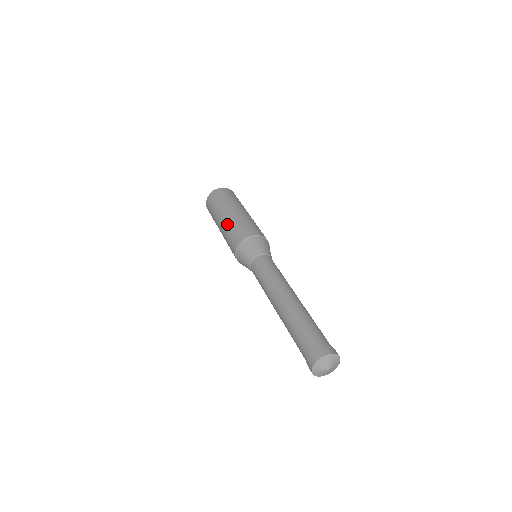
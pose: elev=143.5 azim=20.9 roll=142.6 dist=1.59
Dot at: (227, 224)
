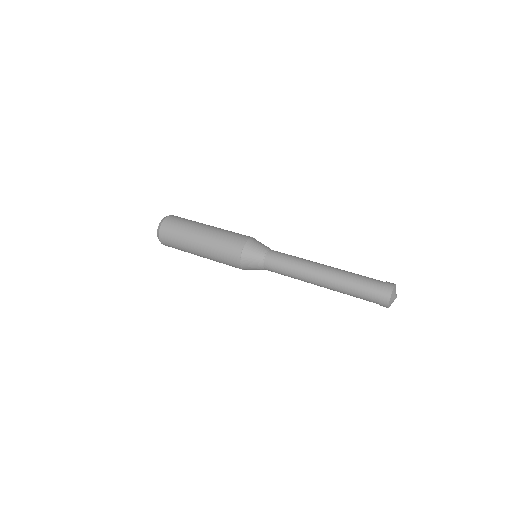
Dot at: (209, 249)
